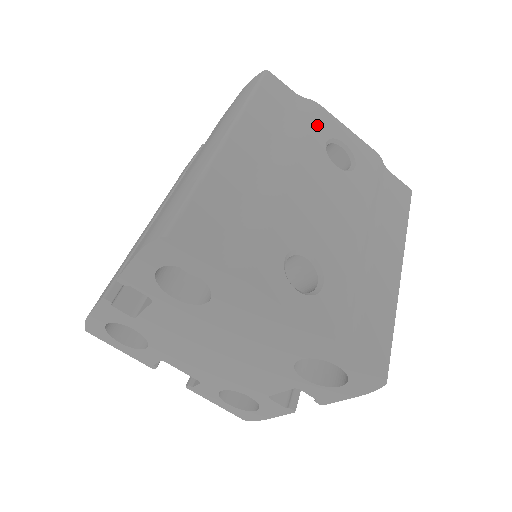
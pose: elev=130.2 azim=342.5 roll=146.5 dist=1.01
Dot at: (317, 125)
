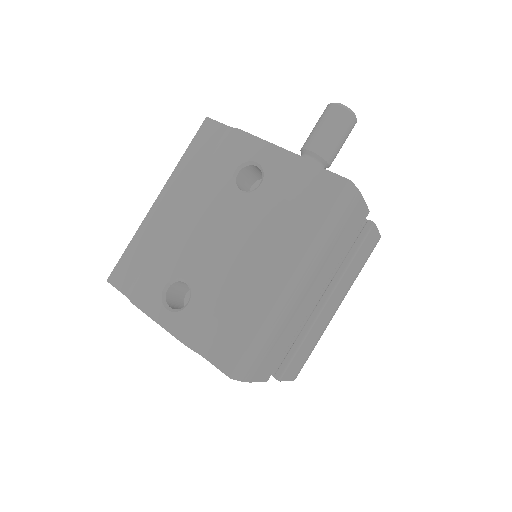
Dot at: (231, 156)
